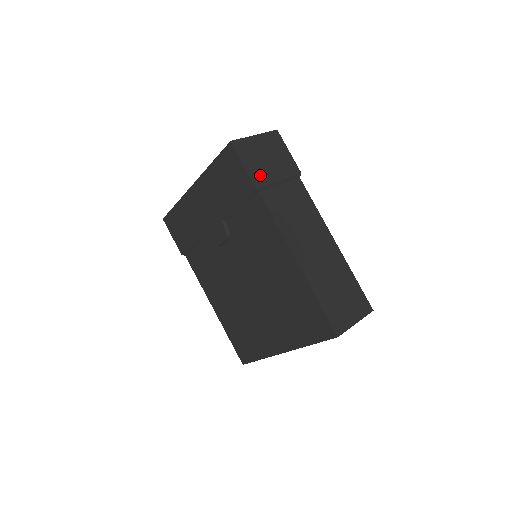
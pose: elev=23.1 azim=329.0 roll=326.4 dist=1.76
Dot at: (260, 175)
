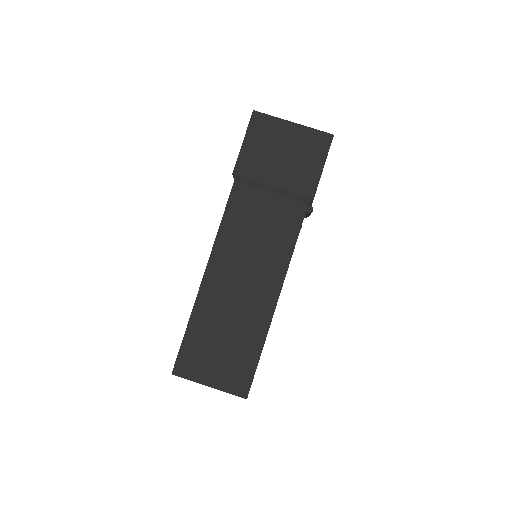
Dot at: (252, 165)
